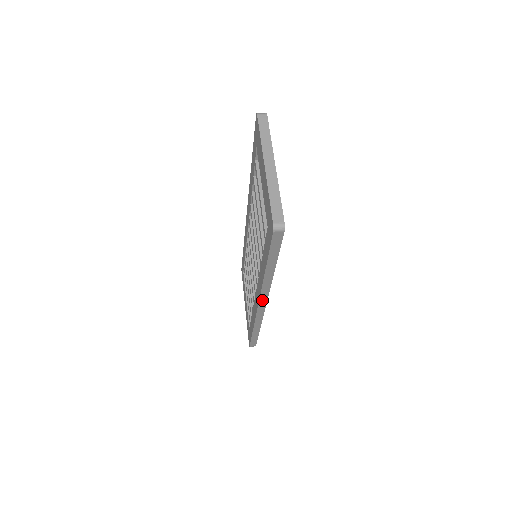
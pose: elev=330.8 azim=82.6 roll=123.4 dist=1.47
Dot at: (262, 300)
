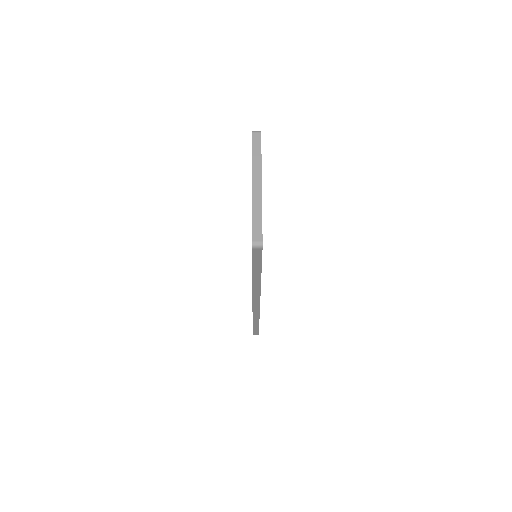
Dot at: (255, 299)
